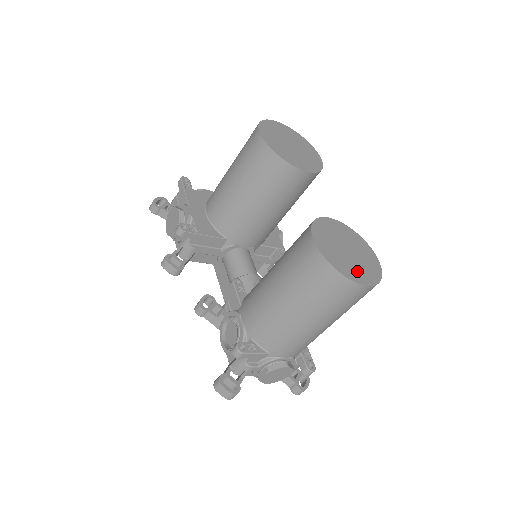
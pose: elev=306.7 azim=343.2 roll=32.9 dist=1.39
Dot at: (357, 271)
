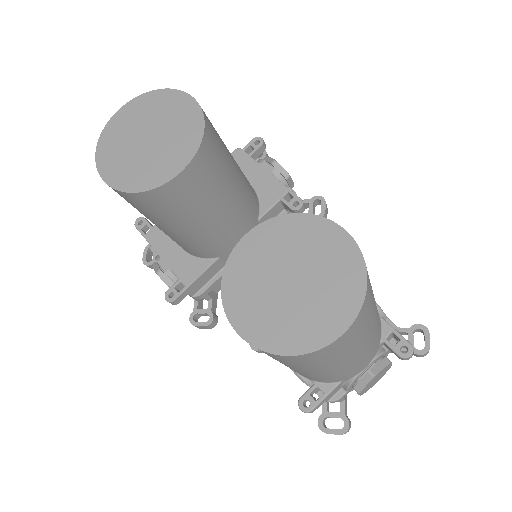
Dot at: (318, 315)
